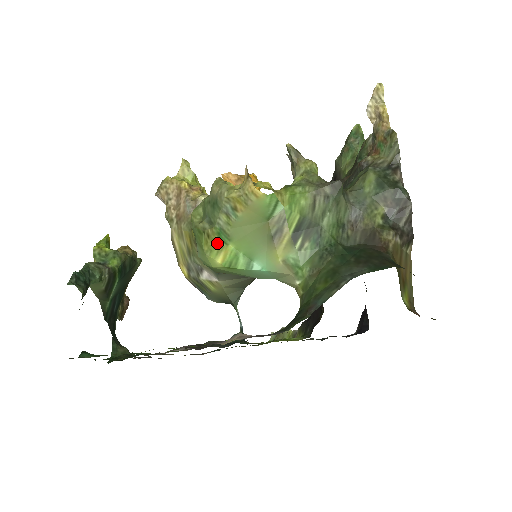
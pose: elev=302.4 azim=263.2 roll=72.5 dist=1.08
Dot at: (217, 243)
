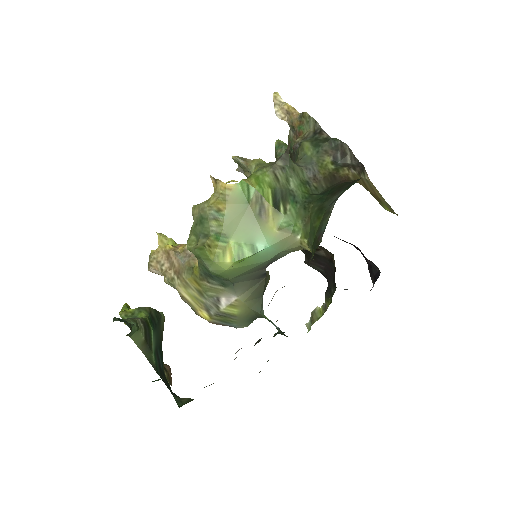
Dot at: (219, 247)
